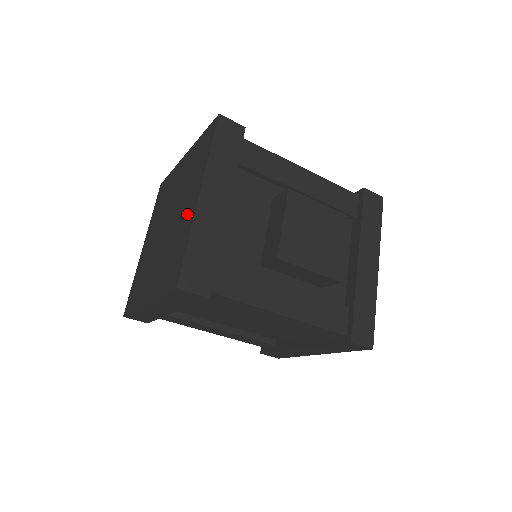
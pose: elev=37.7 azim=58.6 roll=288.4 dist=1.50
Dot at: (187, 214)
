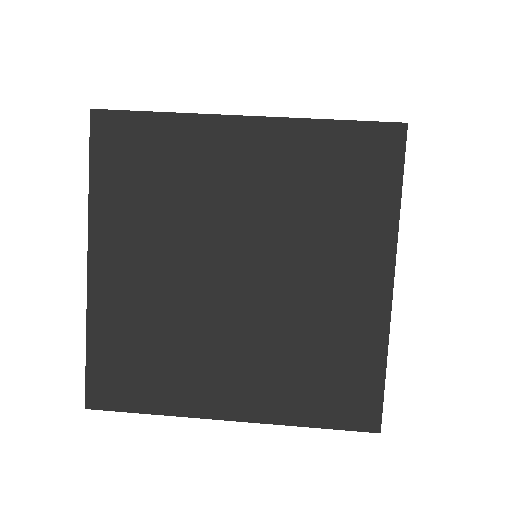
Dot at: (354, 304)
